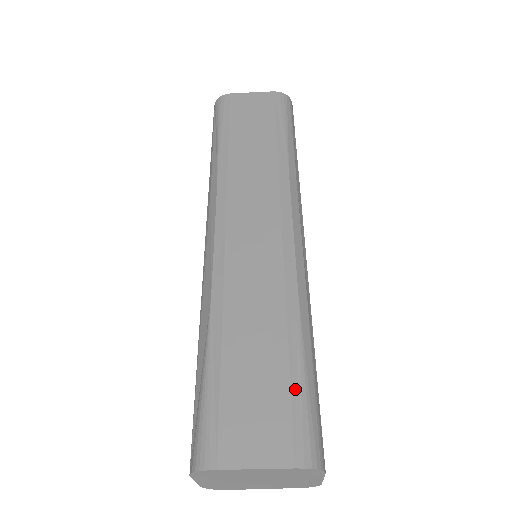
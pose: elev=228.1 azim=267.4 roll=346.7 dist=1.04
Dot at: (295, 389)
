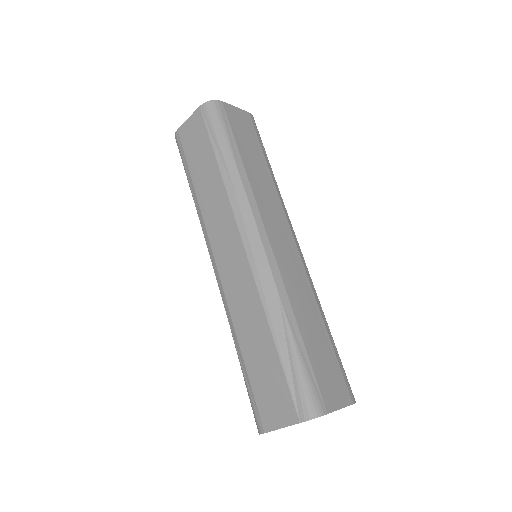
Dot at: (338, 358)
